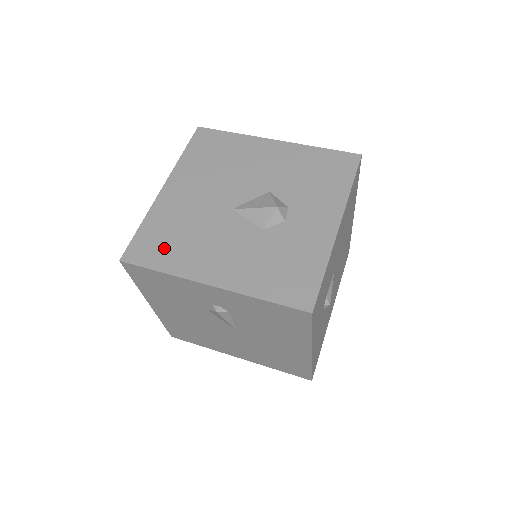
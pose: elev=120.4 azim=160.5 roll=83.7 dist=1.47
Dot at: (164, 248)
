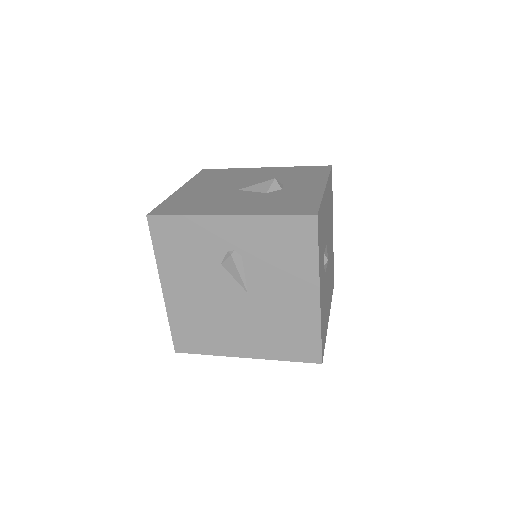
Dot at: (185, 207)
